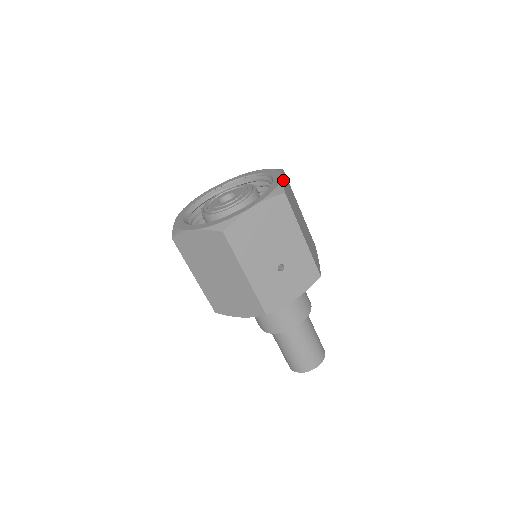
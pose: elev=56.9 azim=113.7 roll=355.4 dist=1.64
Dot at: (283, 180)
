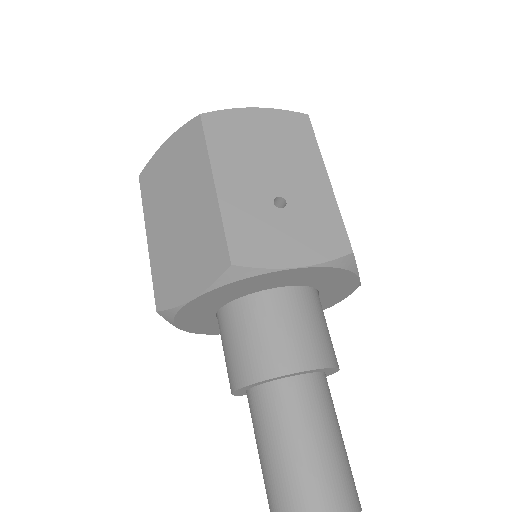
Dot at: occluded
